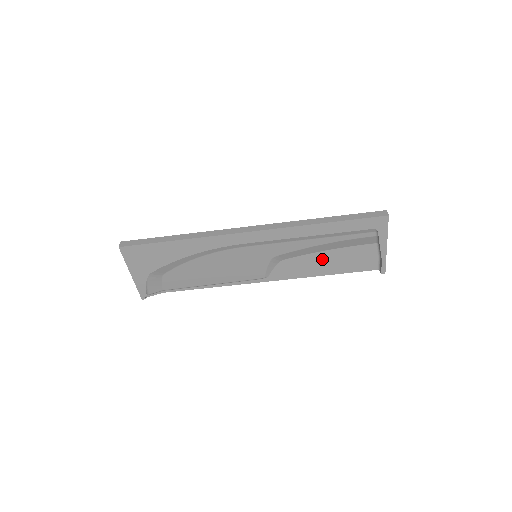
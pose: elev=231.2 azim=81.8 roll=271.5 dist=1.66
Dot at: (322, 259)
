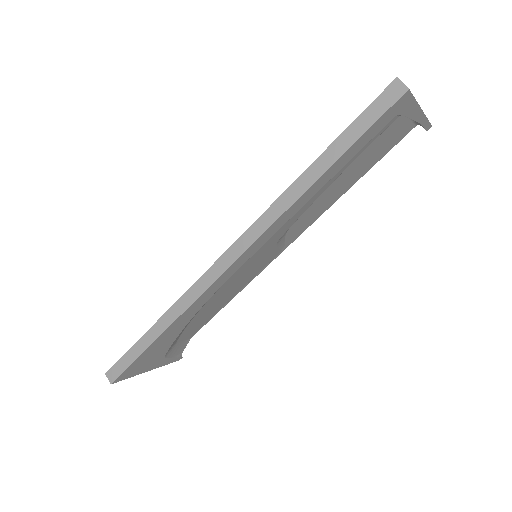
Dot at: (336, 186)
